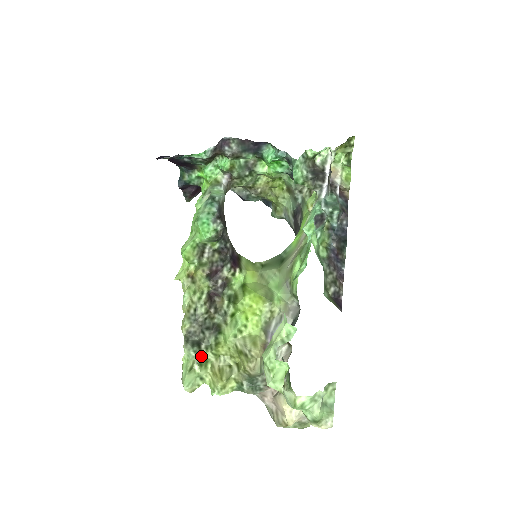
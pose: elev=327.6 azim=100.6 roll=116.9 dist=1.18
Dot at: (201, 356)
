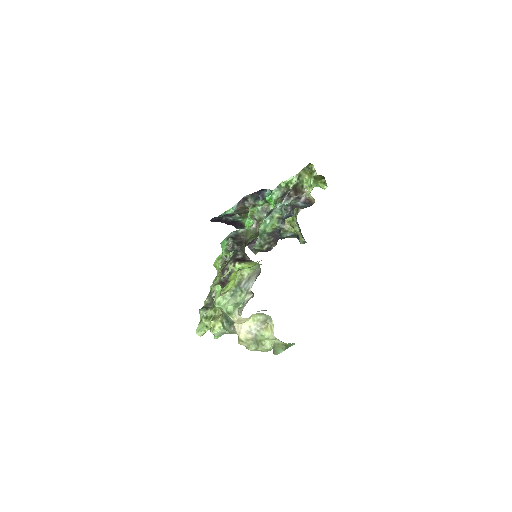
Dot at: (207, 313)
